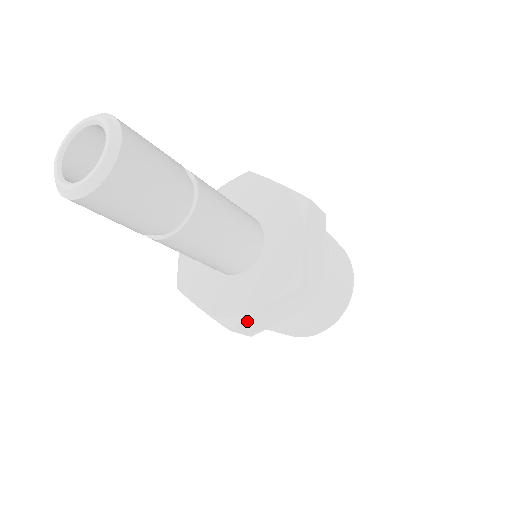
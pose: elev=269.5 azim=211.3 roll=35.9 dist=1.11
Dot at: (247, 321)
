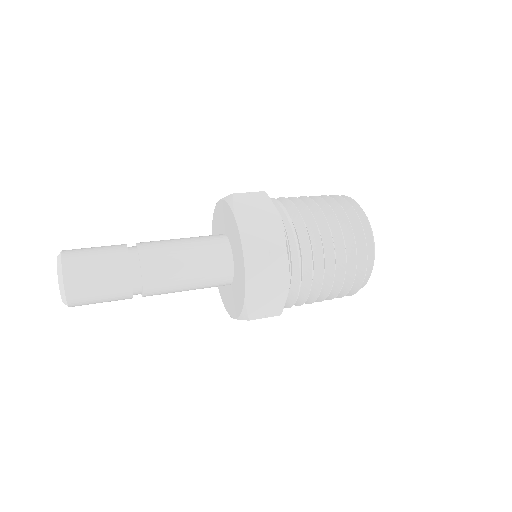
Dot at: occluded
